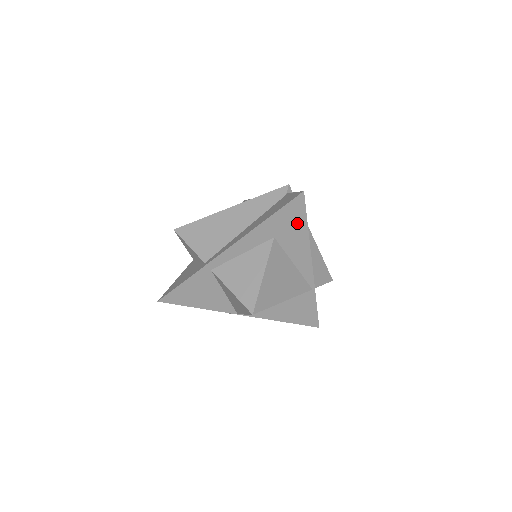
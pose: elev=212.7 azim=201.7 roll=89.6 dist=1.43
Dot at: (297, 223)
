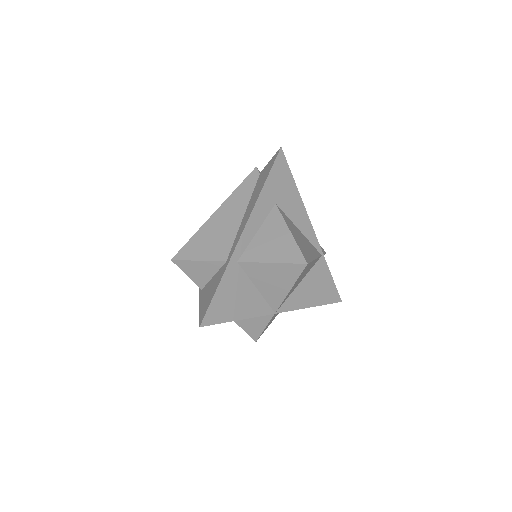
Dot at: (287, 182)
